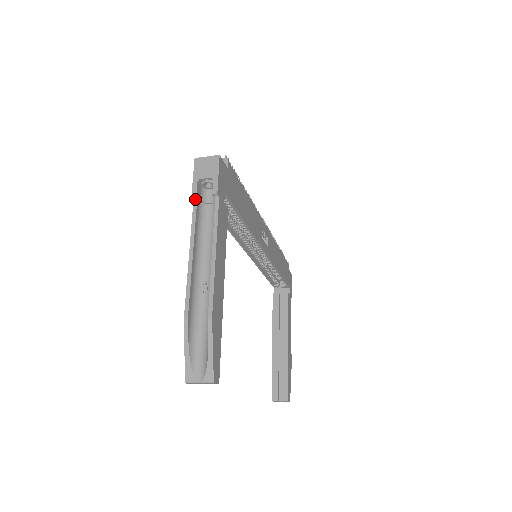
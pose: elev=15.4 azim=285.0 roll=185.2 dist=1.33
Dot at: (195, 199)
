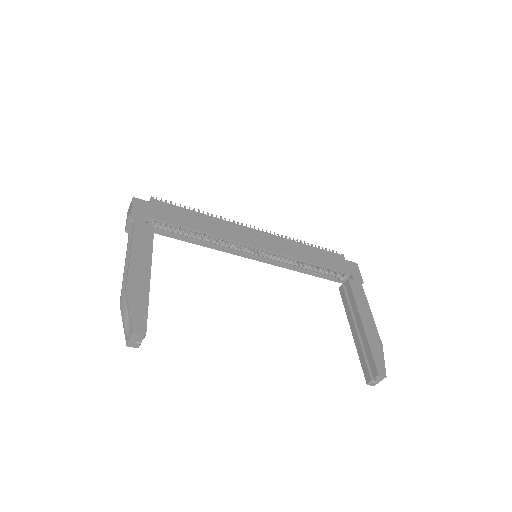
Dot at: (128, 232)
